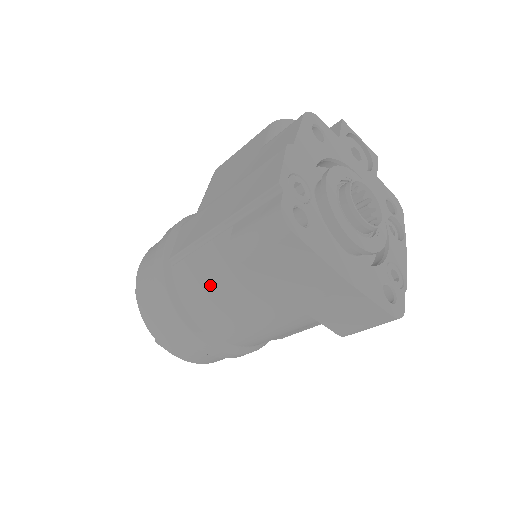
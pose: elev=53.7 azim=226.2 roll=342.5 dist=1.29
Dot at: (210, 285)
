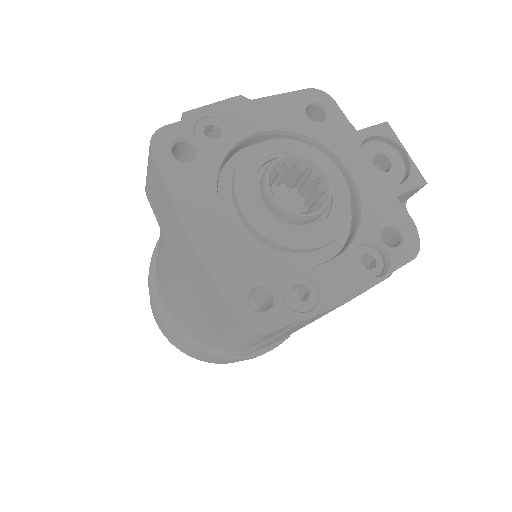
Dot at: occluded
